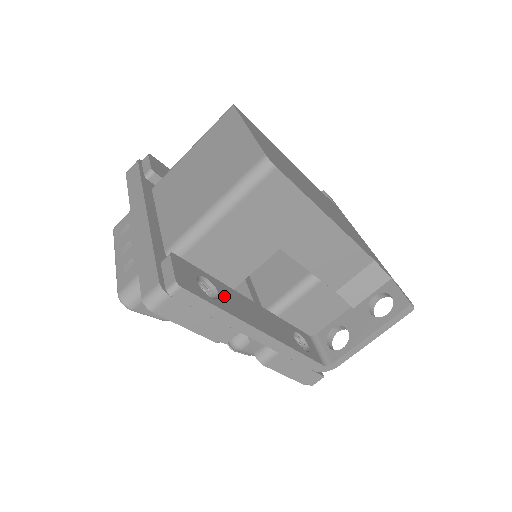
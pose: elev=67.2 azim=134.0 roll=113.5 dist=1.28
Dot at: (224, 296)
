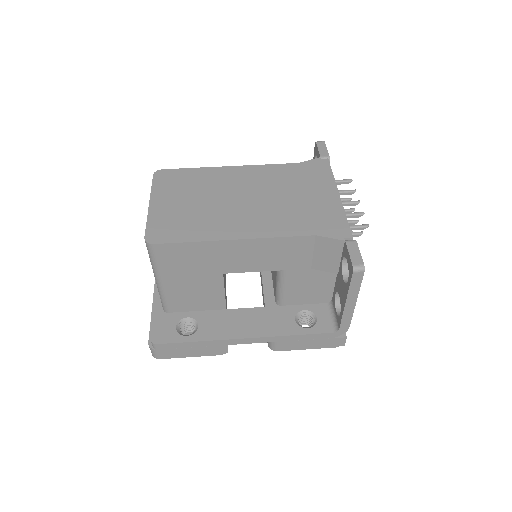
Dot at: (205, 325)
